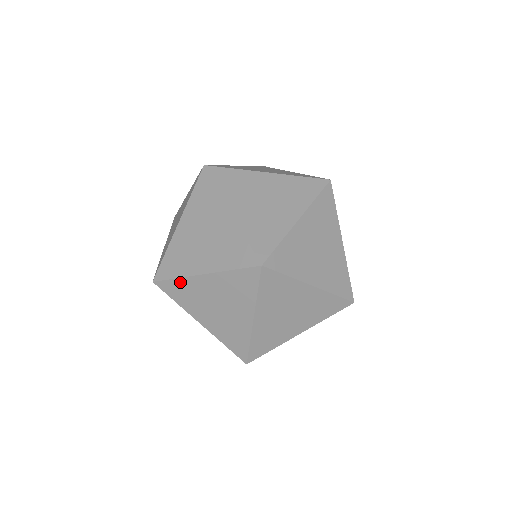
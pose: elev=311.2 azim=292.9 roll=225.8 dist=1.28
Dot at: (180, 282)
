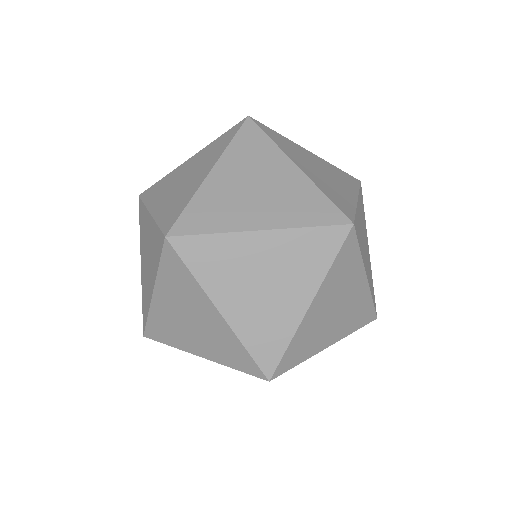
Dot at: (175, 347)
